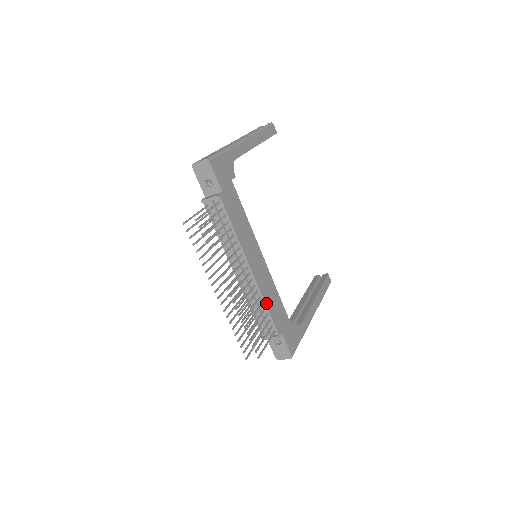
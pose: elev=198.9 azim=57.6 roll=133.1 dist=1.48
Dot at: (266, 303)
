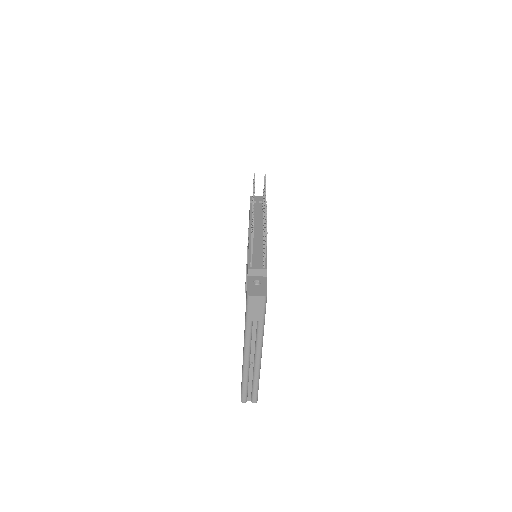
Dot at: (266, 252)
